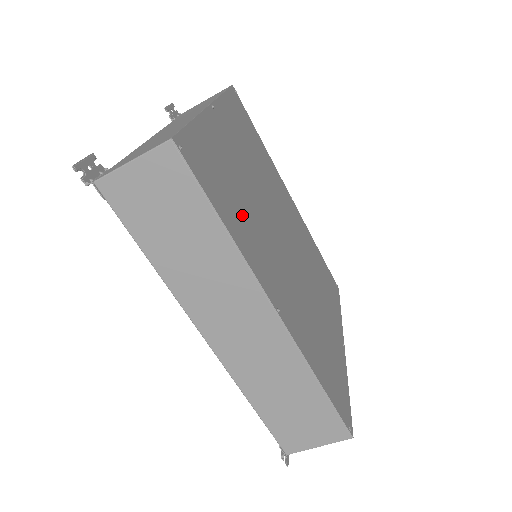
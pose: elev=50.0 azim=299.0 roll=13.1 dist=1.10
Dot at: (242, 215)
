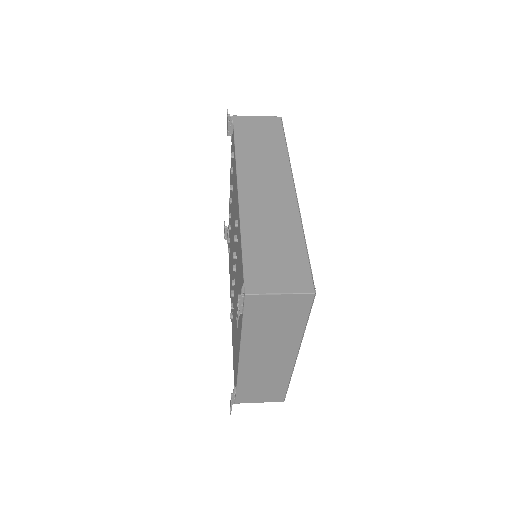
Dot at: occluded
